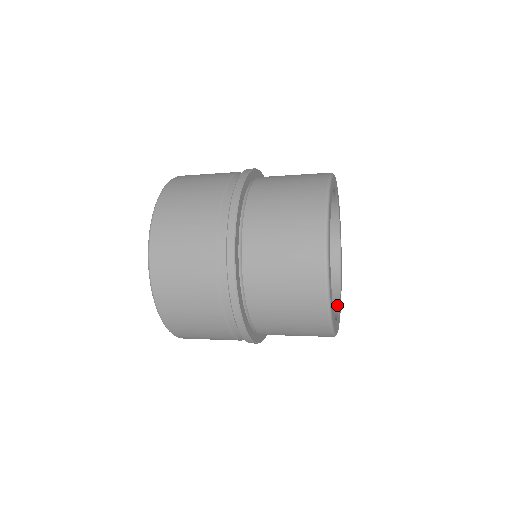
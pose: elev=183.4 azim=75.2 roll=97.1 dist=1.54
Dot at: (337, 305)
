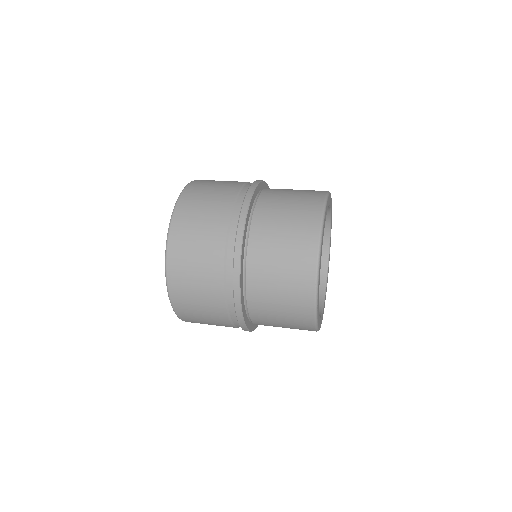
Dot at: (324, 290)
